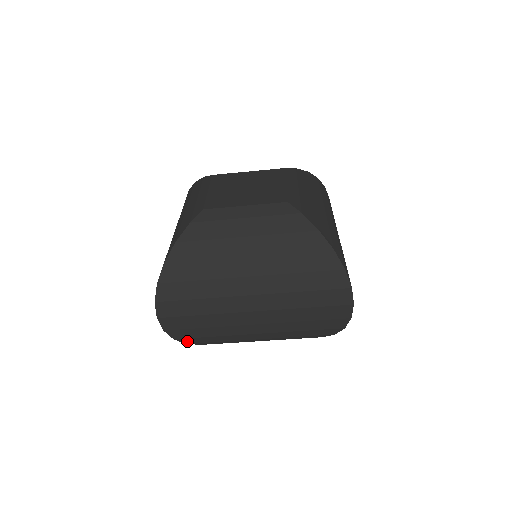
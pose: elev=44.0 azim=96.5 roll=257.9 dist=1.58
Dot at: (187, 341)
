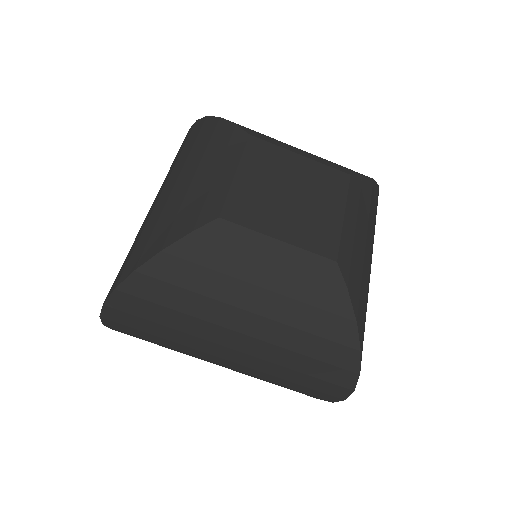
Dot at: occluded
